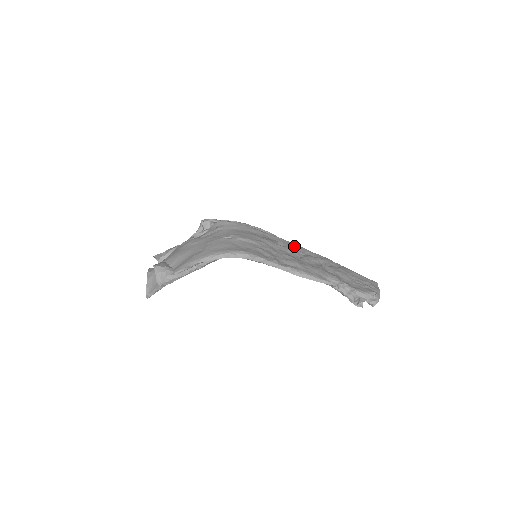
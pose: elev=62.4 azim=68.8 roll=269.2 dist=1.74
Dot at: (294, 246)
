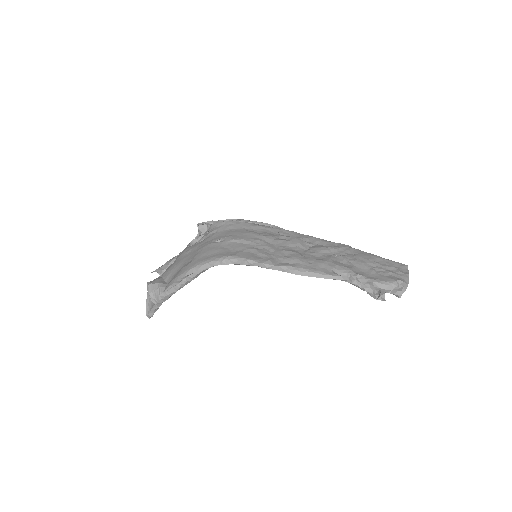
Dot at: (301, 237)
